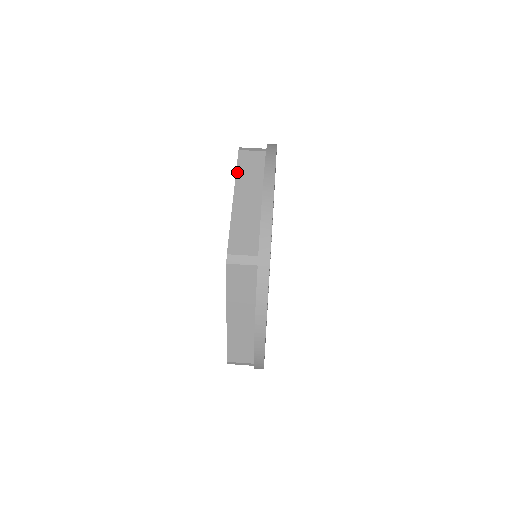
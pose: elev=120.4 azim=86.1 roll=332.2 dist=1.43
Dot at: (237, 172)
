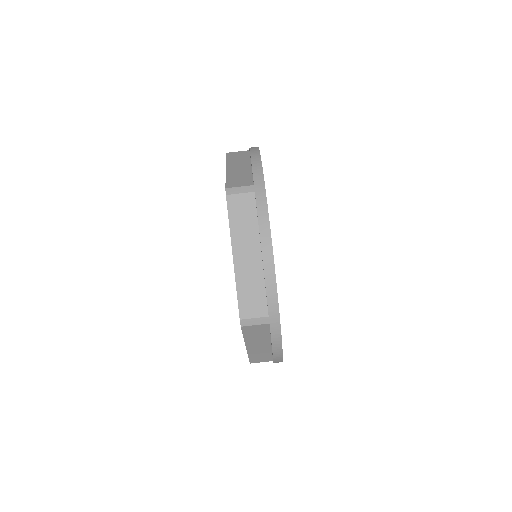
Dot at: (230, 224)
